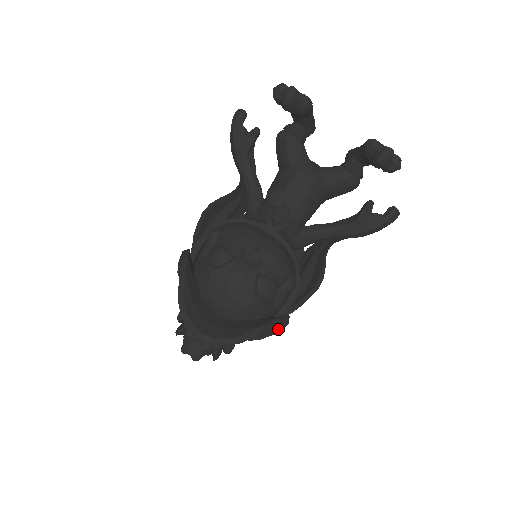
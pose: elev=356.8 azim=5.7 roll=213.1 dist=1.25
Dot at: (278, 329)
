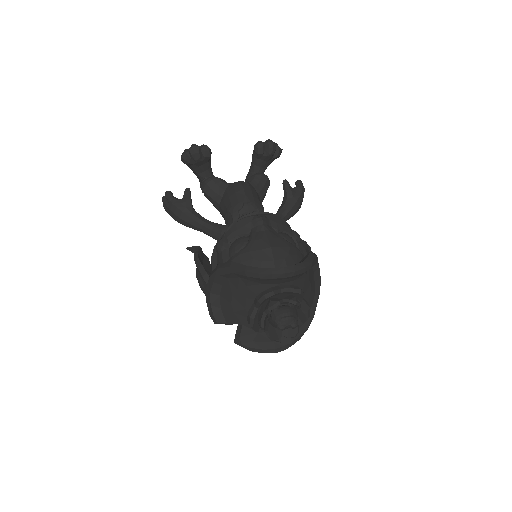
Dot at: (318, 281)
